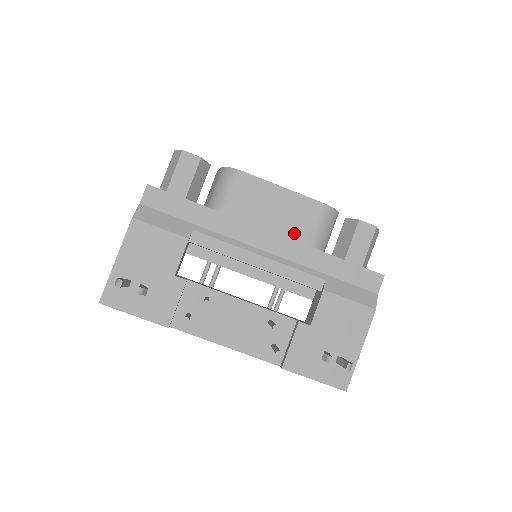
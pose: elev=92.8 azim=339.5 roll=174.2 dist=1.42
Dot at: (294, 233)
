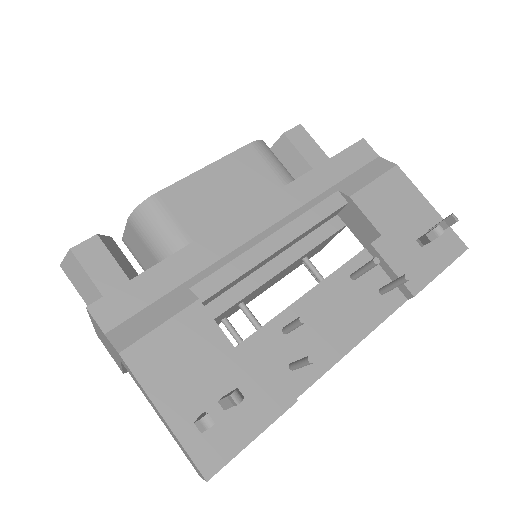
Dot at: (263, 192)
